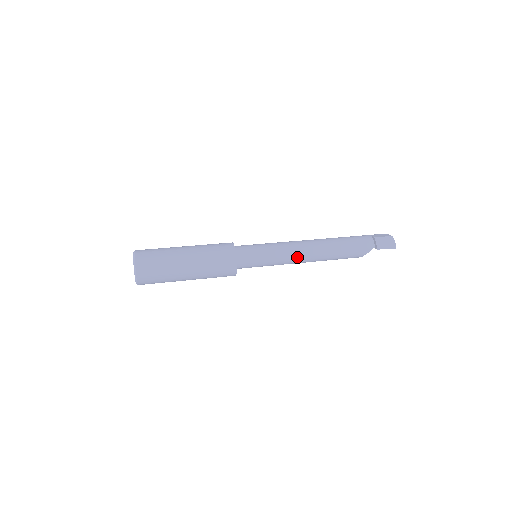
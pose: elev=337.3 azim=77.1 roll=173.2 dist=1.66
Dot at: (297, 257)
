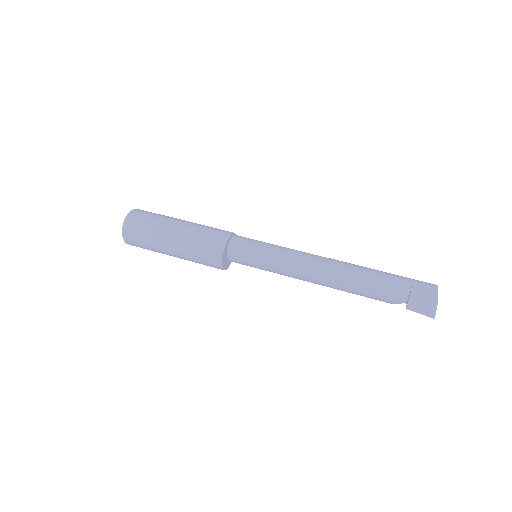
Dot at: (299, 277)
